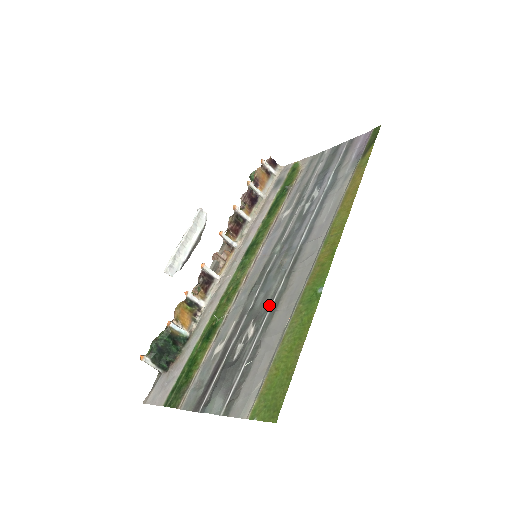
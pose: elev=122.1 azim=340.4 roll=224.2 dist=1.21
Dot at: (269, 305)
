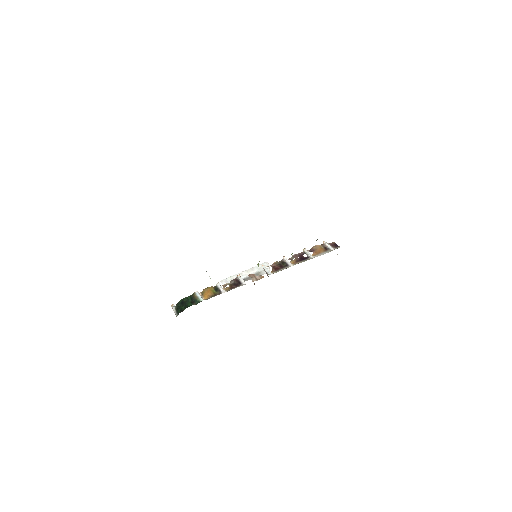
Dot at: occluded
